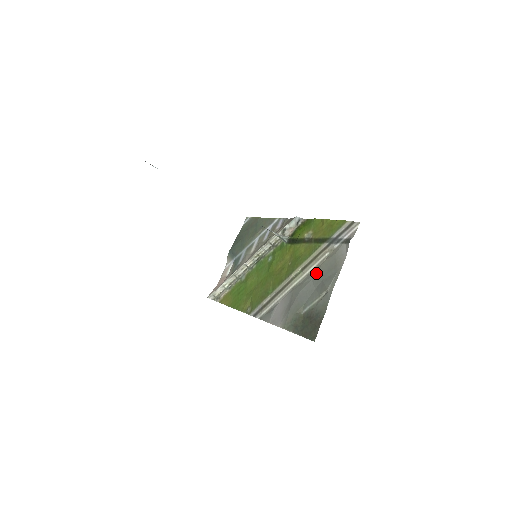
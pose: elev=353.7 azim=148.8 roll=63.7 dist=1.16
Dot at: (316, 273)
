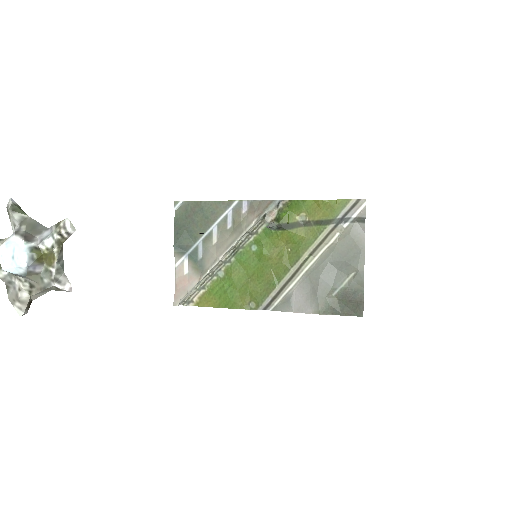
Dot at: (332, 255)
